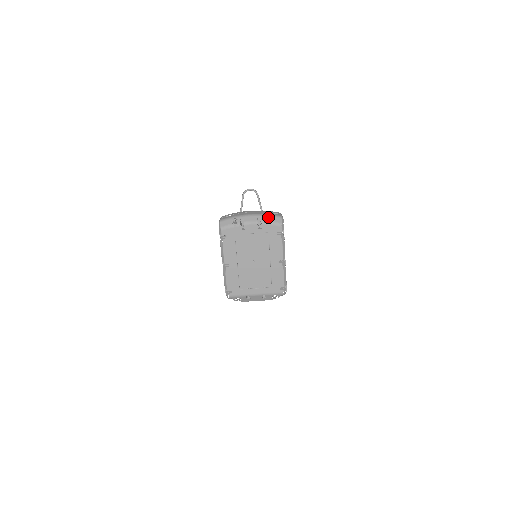
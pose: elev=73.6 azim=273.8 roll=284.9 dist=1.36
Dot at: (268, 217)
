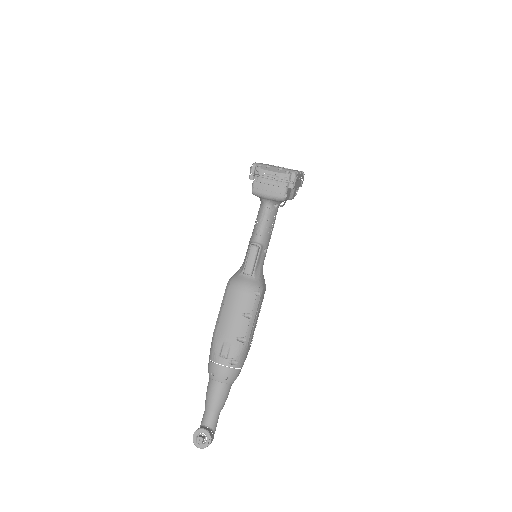
Dot at: (295, 175)
